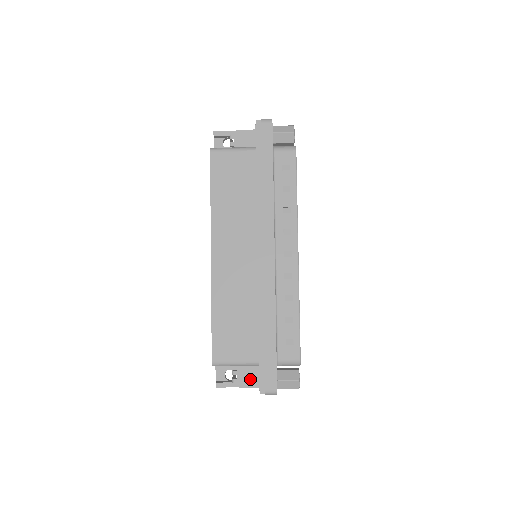
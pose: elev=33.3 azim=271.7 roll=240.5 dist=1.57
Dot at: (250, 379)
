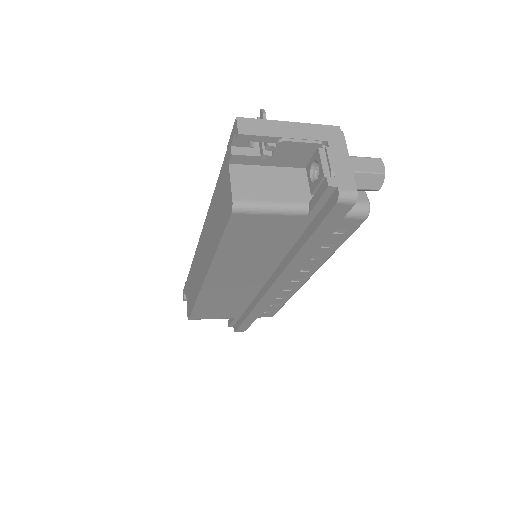
Dot at: occluded
